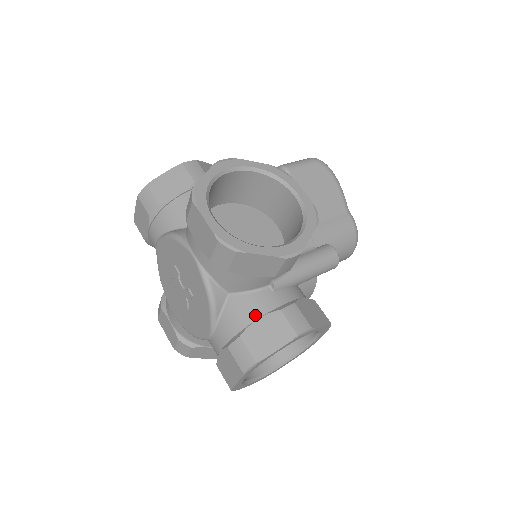
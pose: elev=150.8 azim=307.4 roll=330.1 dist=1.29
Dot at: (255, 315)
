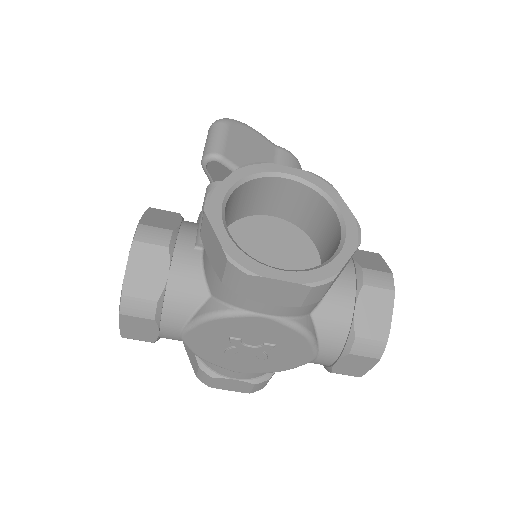
Dot at: (348, 309)
